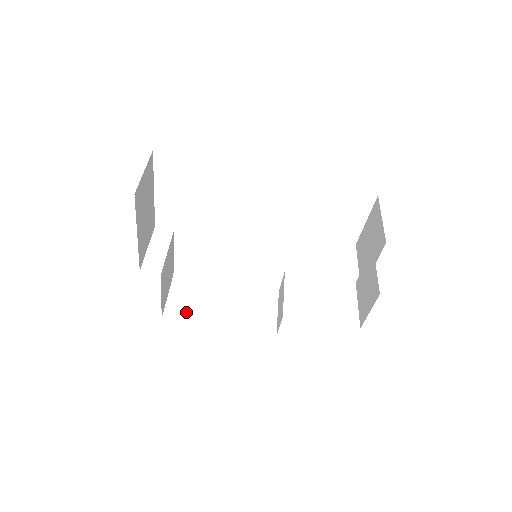
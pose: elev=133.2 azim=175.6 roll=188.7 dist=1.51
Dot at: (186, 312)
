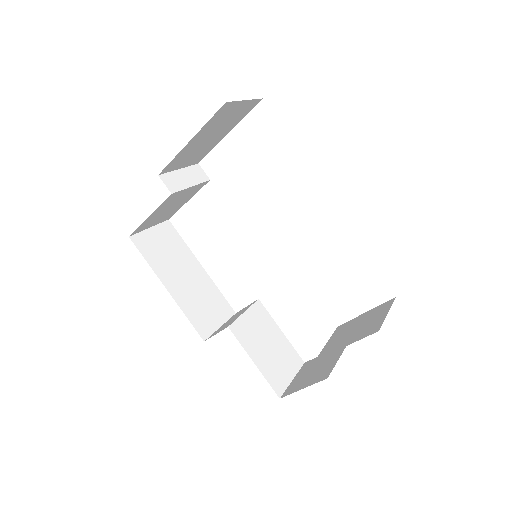
Dot at: (152, 252)
